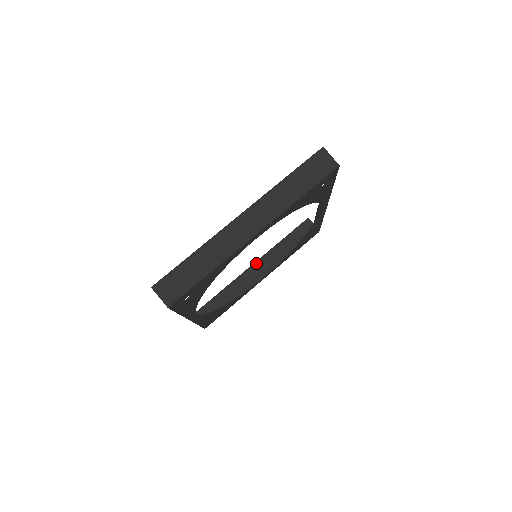
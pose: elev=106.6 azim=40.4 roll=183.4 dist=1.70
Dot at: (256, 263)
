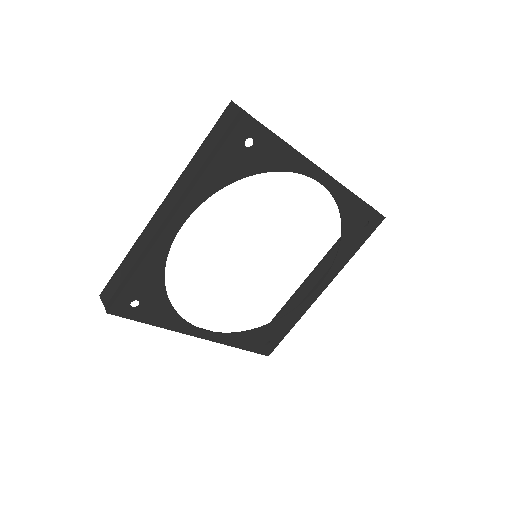
Dot at: (312, 272)
